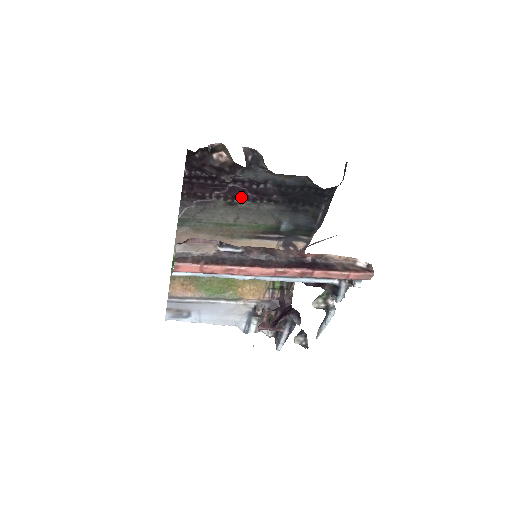
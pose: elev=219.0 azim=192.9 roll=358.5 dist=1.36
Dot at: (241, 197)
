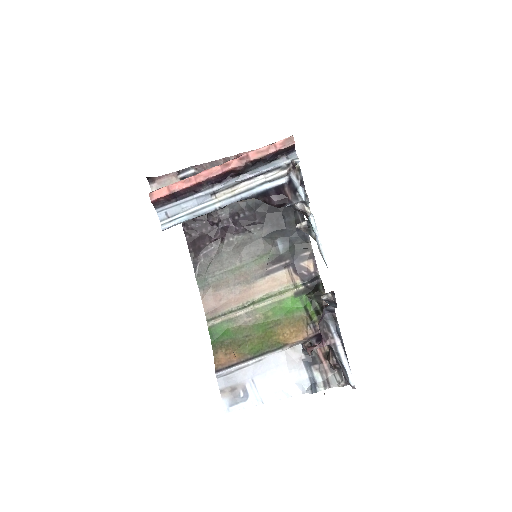
Dot at: (233, 234)
